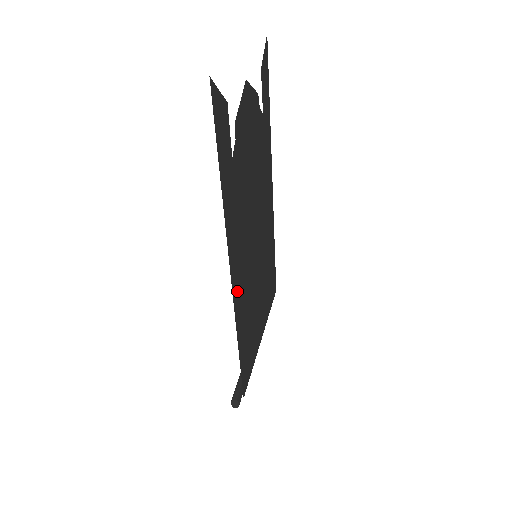
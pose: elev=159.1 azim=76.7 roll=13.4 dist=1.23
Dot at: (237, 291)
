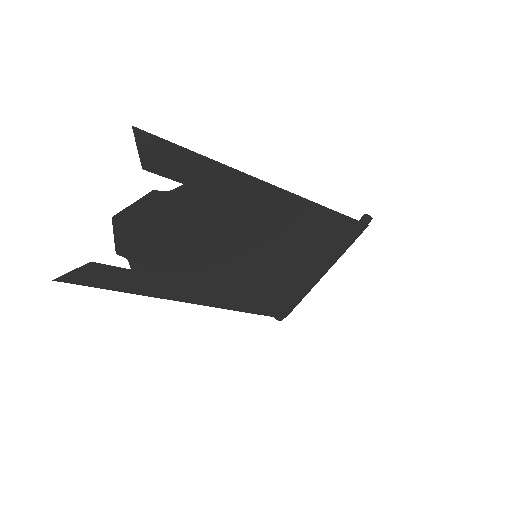
Dot at: (214, 298)
